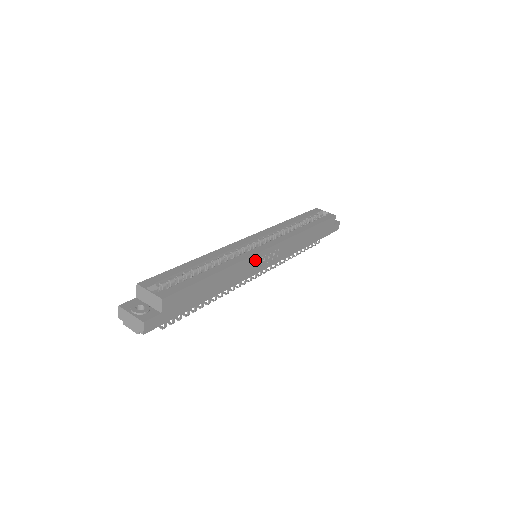
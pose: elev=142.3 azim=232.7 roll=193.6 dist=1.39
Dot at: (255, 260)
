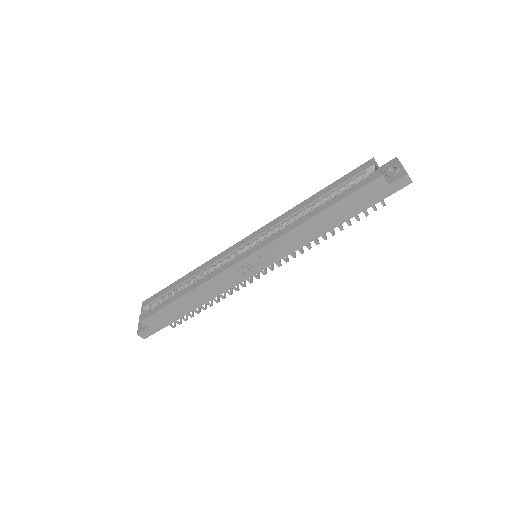
Dot at: (232, 272)
